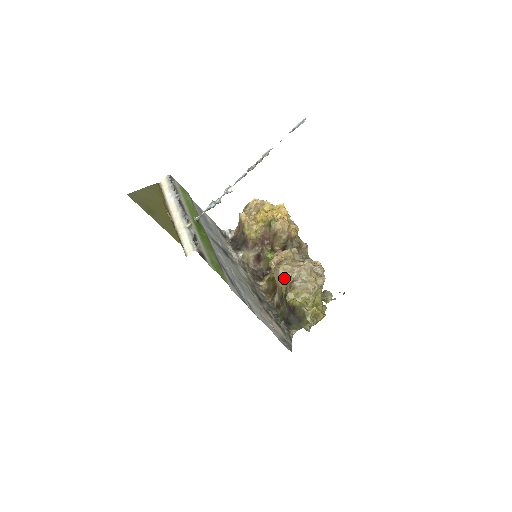
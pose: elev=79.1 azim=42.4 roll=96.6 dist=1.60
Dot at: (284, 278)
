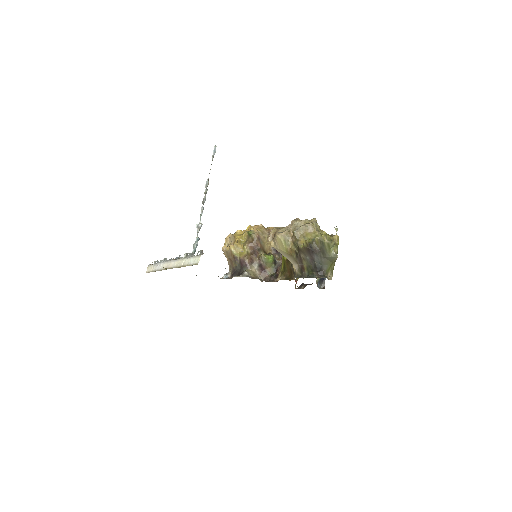
Dot at: (286, 237)
